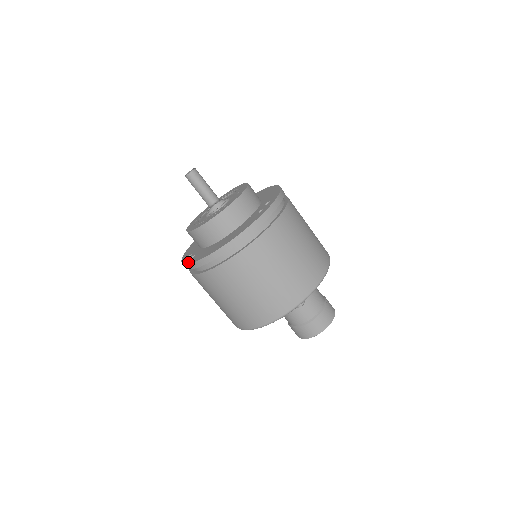
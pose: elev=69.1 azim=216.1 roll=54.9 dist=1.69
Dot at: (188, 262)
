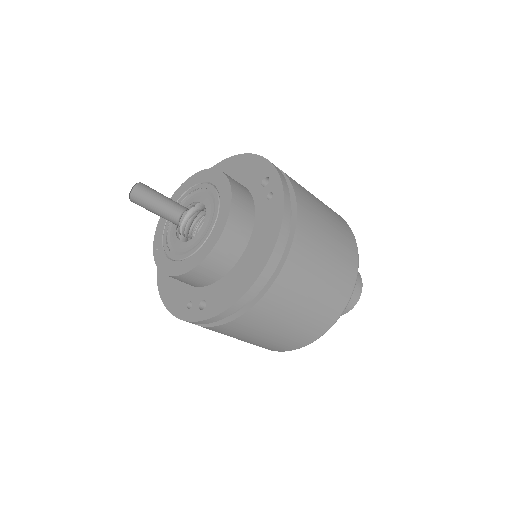
Dot at: (206, 316)
